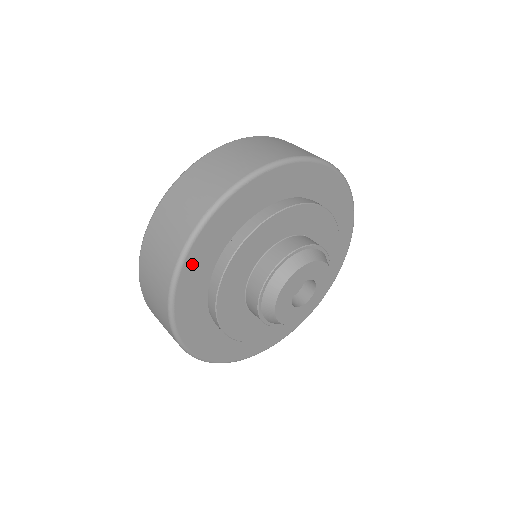
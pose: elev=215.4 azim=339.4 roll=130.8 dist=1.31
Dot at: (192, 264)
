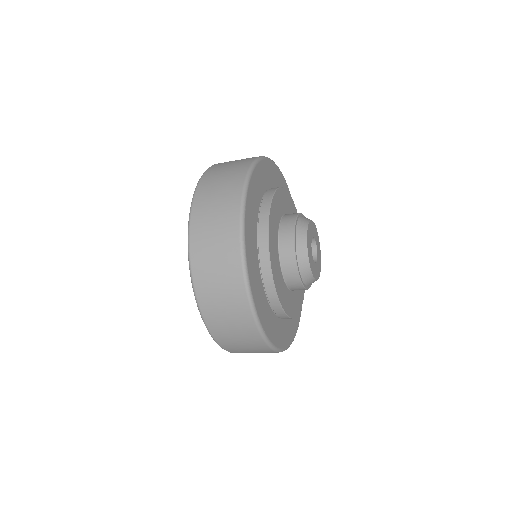
Dot at: (254, 182)
